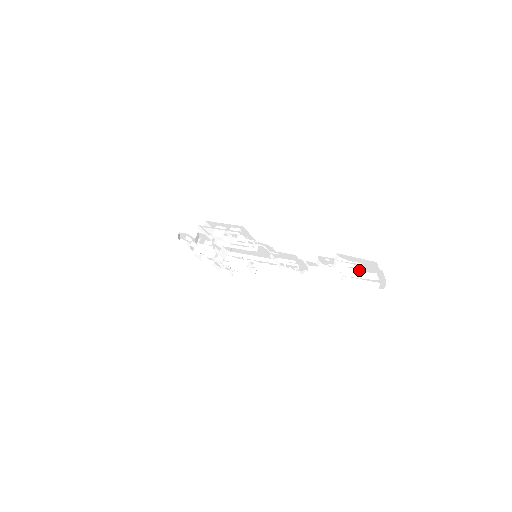
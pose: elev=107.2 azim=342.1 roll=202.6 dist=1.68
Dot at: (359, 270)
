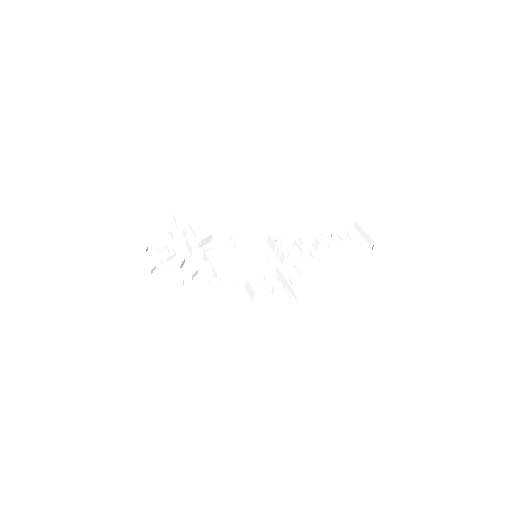
Dot at: occluded
